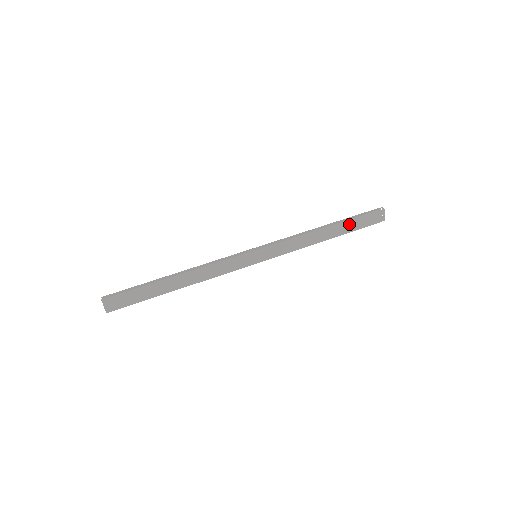
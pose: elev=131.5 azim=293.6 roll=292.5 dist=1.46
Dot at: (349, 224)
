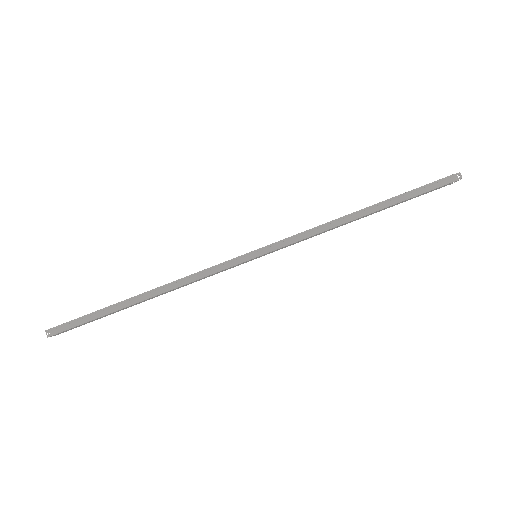
Dot at: (400, 202)
